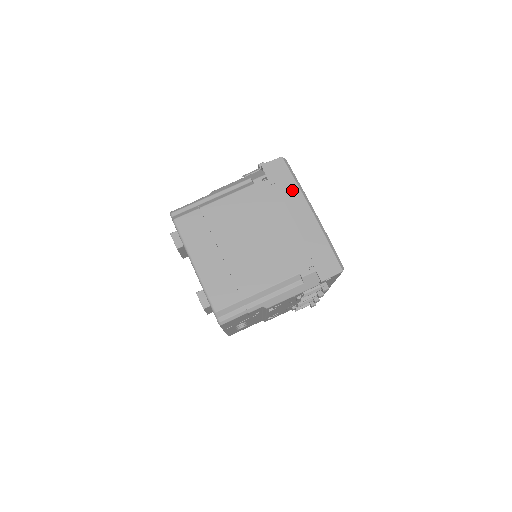
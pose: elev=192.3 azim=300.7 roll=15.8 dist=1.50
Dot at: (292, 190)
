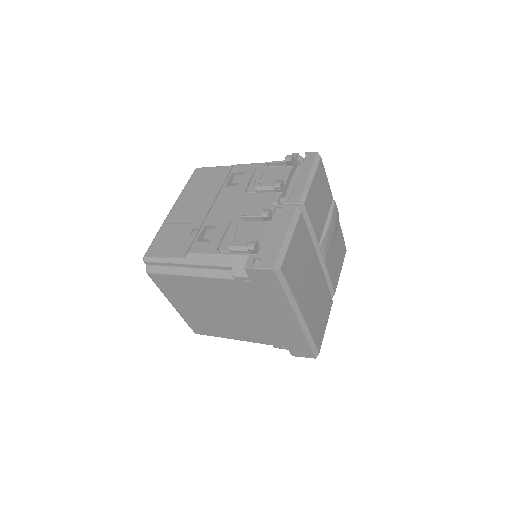
Dot at: (279, 299)
